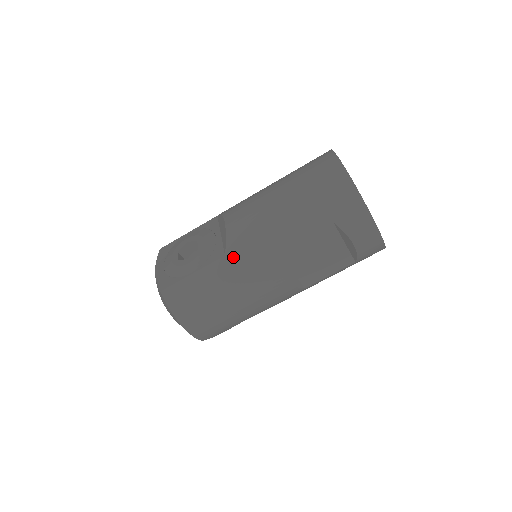
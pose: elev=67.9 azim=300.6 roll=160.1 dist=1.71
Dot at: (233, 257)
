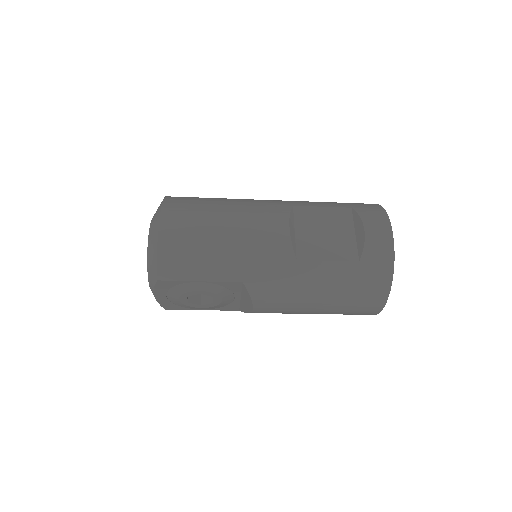
Dot at: occluded
